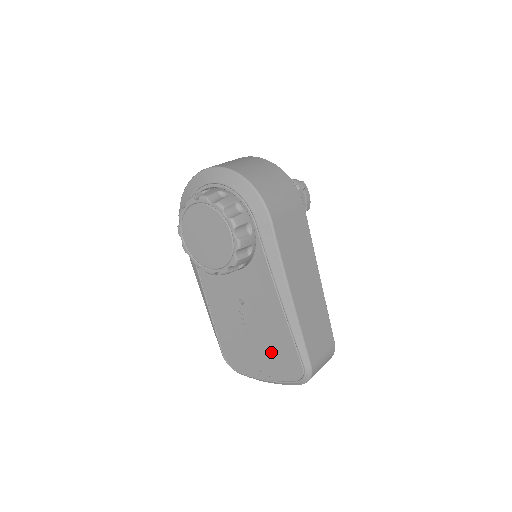
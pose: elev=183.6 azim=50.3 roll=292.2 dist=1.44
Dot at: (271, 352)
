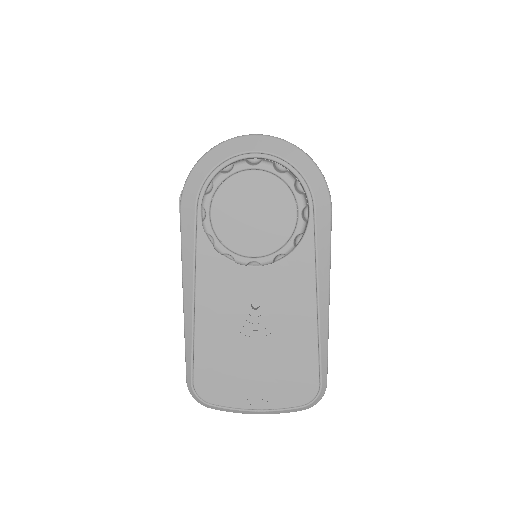
Dot at: (278, 371)
